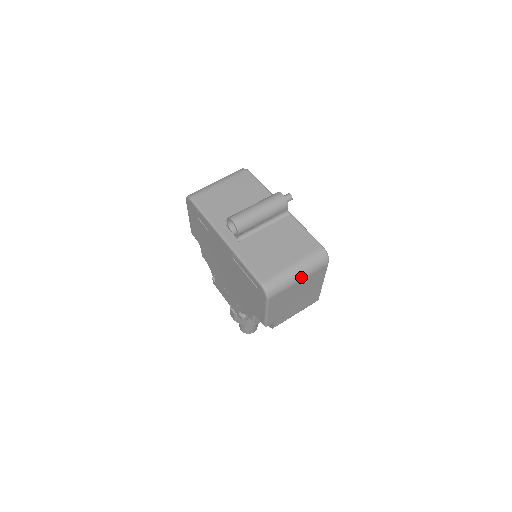
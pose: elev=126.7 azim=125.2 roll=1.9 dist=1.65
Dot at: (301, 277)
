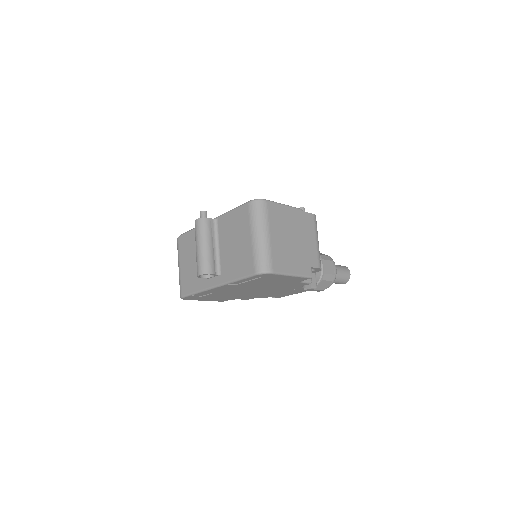
Dot at: (266, 233)
